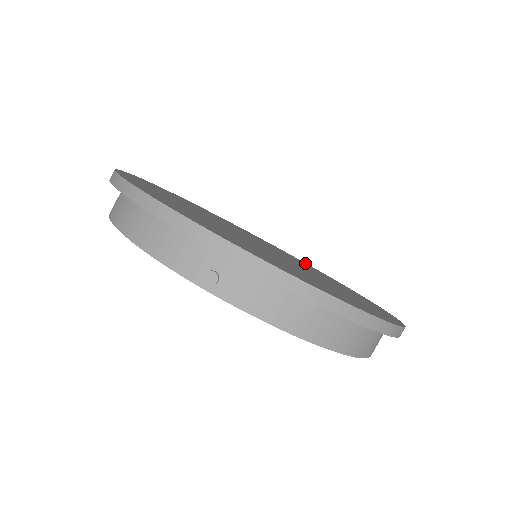
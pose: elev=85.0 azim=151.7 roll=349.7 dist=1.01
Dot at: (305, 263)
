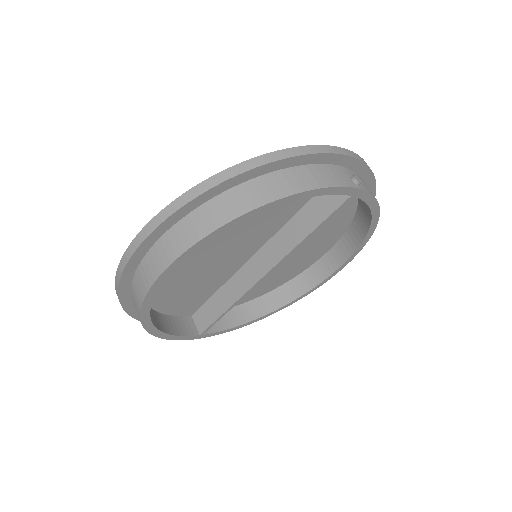
Dot at: occluded
